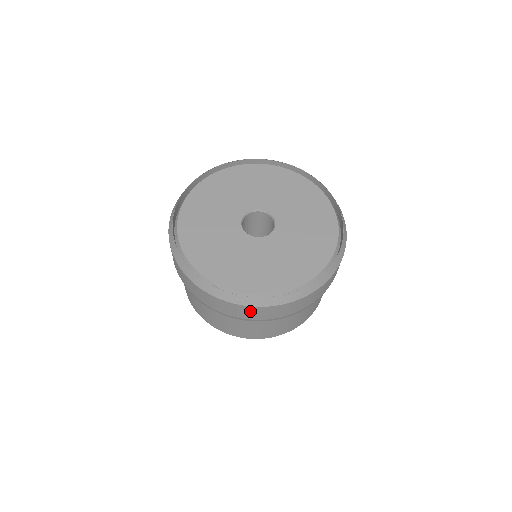
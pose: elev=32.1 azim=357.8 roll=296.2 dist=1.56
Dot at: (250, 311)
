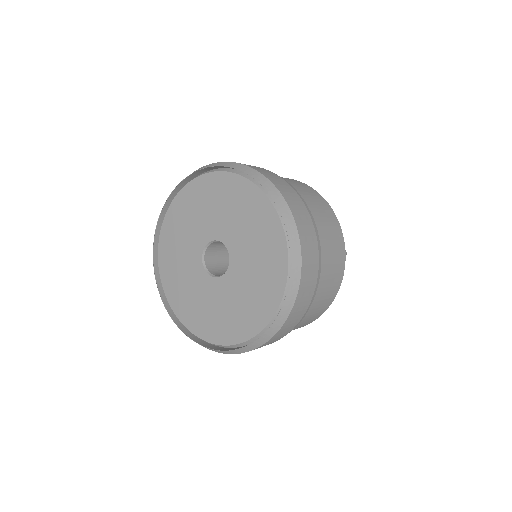
Dot at: occluded
